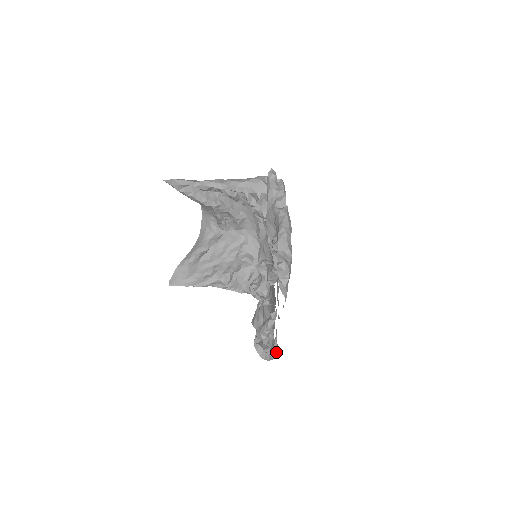
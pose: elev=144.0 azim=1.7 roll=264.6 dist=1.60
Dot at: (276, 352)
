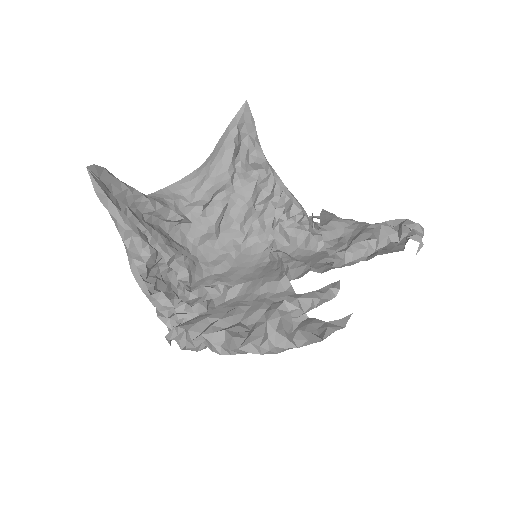
Dot at: (343, 326)
